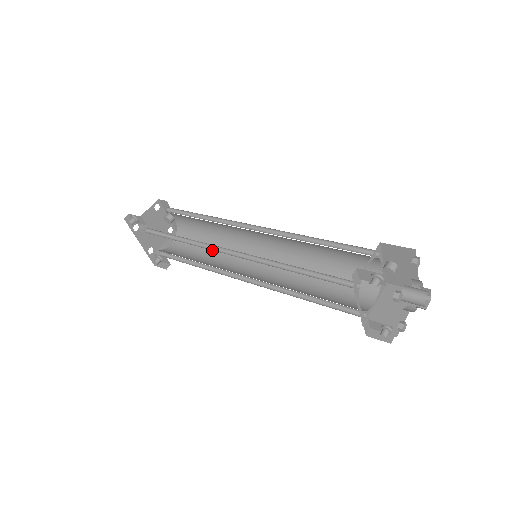
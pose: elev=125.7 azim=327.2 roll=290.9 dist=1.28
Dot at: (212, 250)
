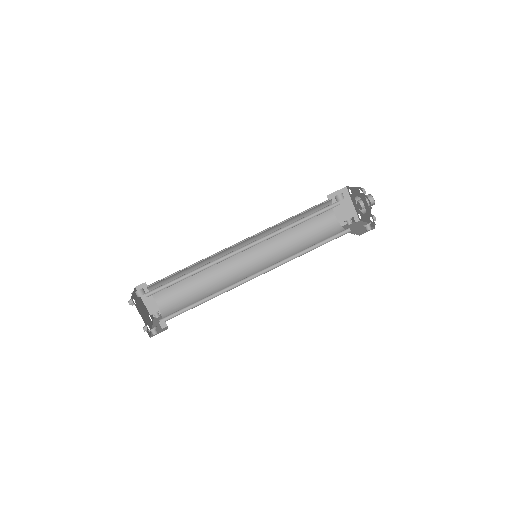
Dot at: (197, 273)
